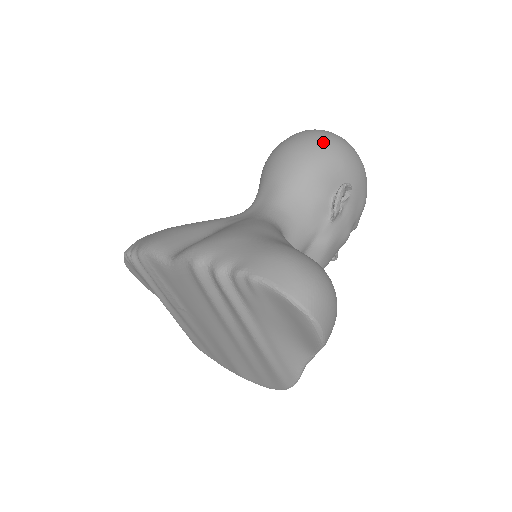
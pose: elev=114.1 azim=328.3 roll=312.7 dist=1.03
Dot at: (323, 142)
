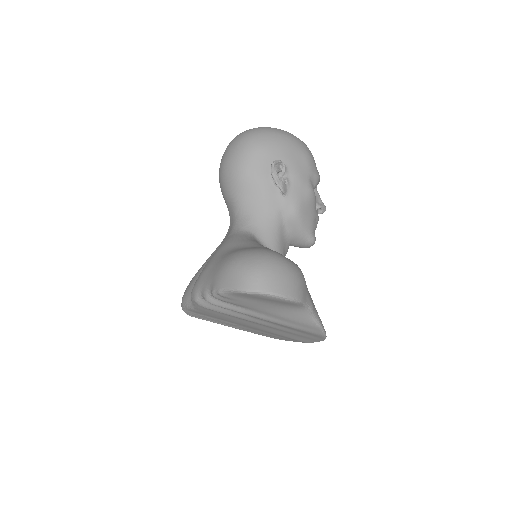
Dot at: (239, 147)
